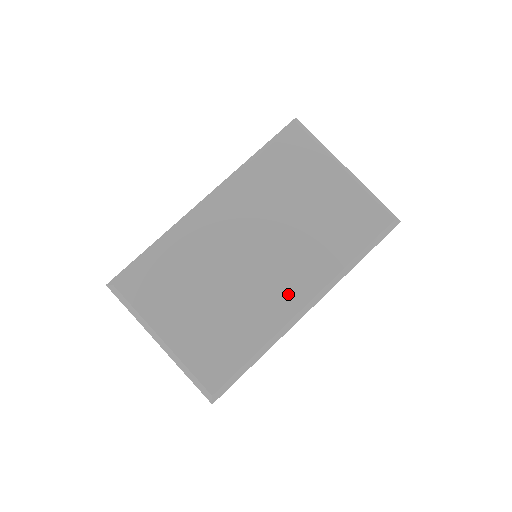
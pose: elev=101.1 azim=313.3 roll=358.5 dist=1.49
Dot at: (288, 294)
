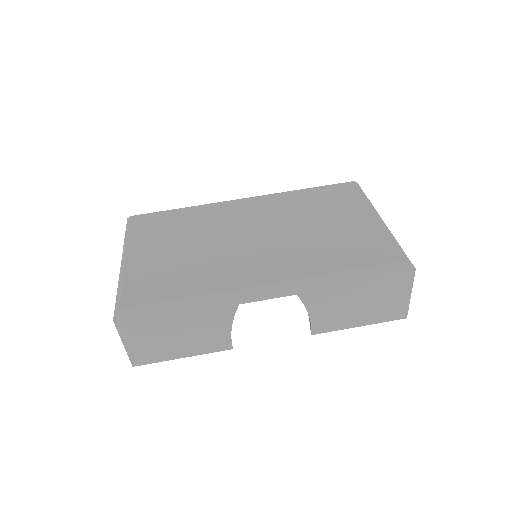
Dot at: (255, 270)
